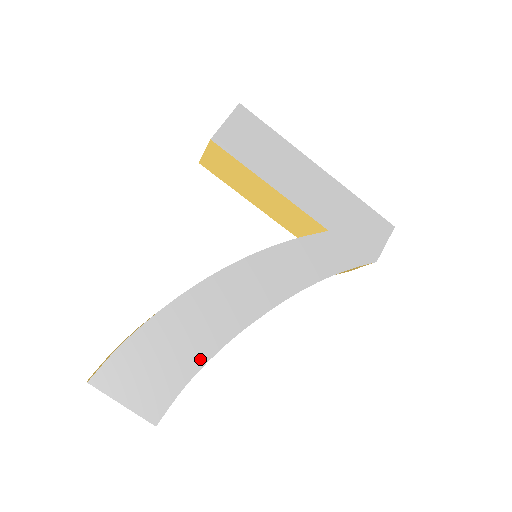
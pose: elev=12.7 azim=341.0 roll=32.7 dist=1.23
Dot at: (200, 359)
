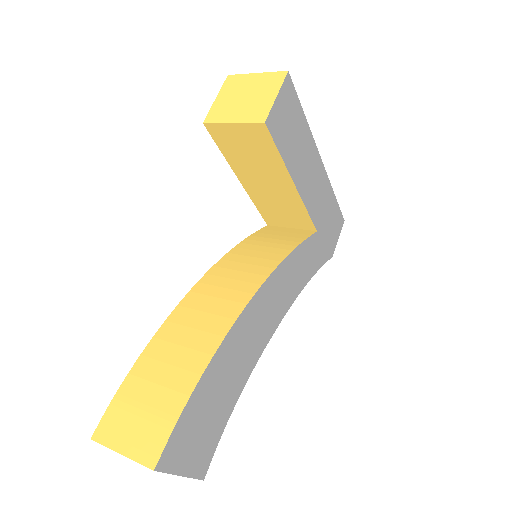
Dot at: (236, 395)
